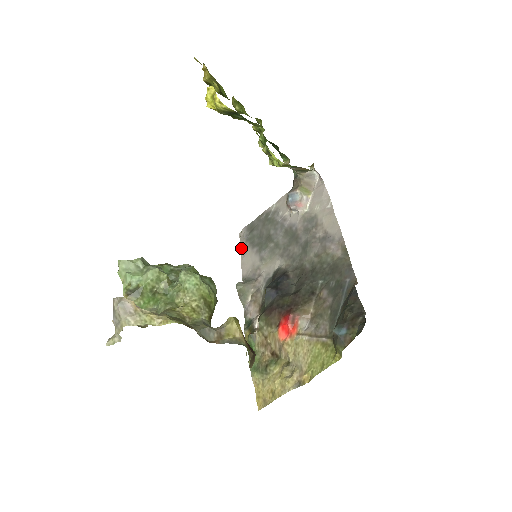
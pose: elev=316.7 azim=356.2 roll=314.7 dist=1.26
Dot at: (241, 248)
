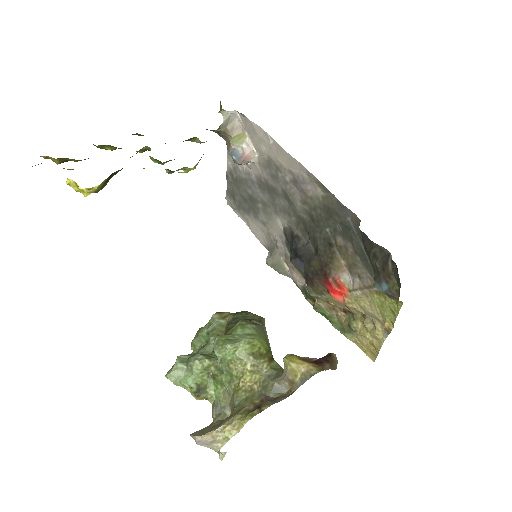
Dot at: occluded
